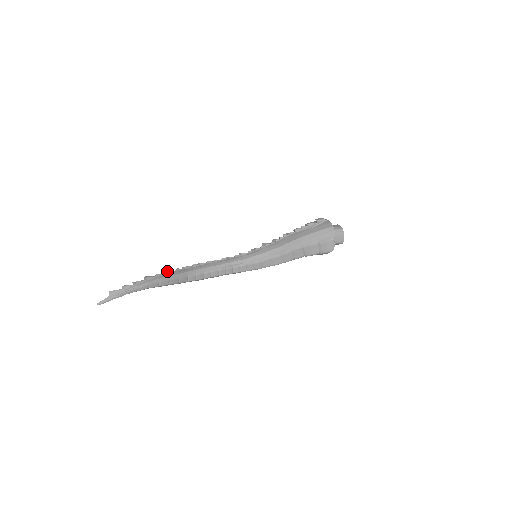
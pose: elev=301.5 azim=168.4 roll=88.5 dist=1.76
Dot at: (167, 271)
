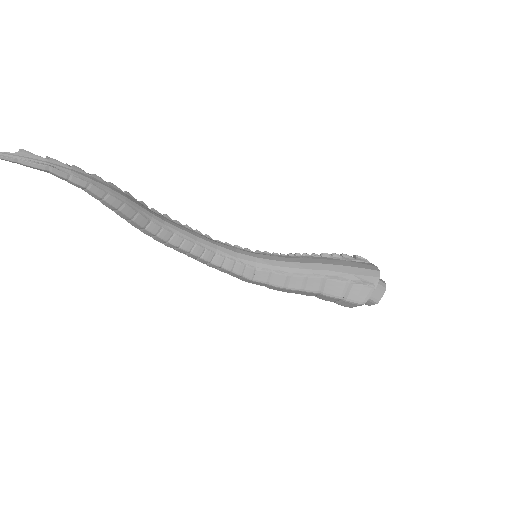
Dot at: occluded
